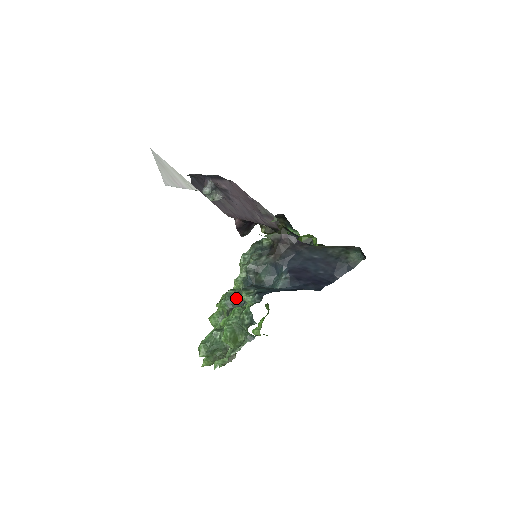
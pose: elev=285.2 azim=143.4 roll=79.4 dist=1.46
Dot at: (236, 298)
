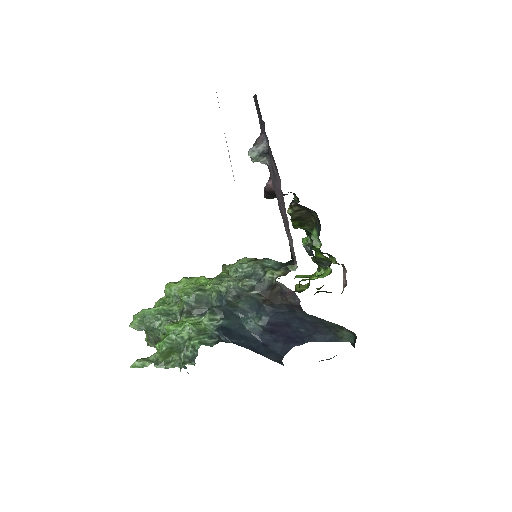
Dot at: (200, 303)
